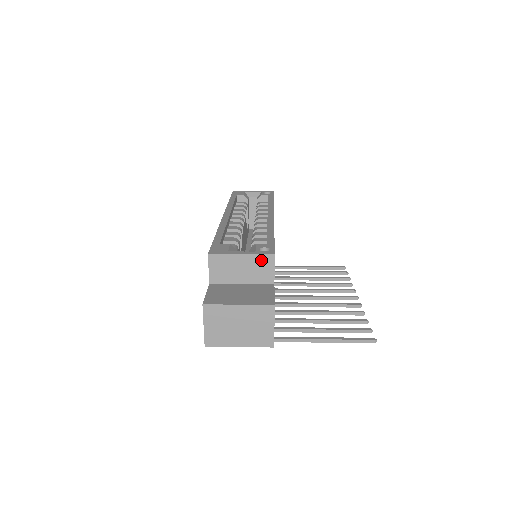
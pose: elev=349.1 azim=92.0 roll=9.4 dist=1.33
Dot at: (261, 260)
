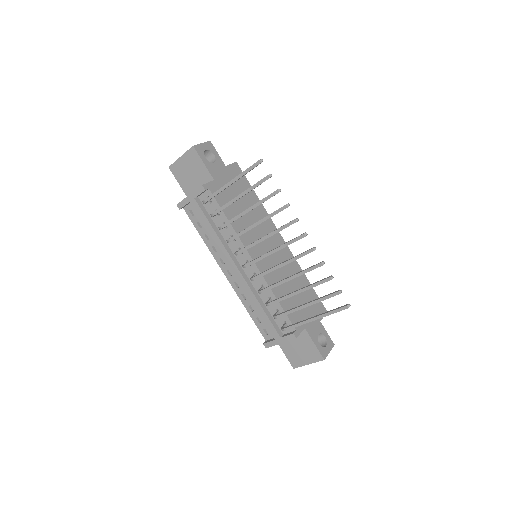
Dot at: occluded
